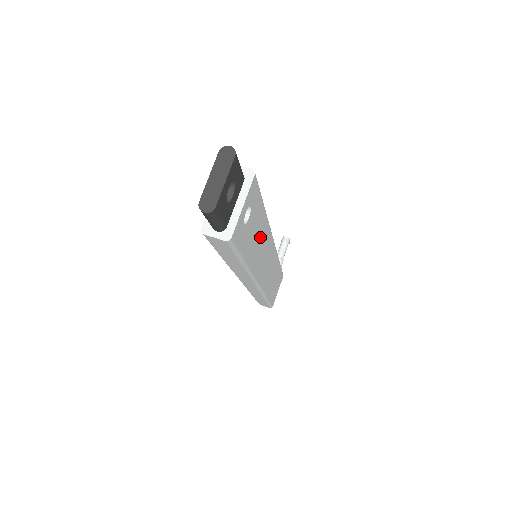
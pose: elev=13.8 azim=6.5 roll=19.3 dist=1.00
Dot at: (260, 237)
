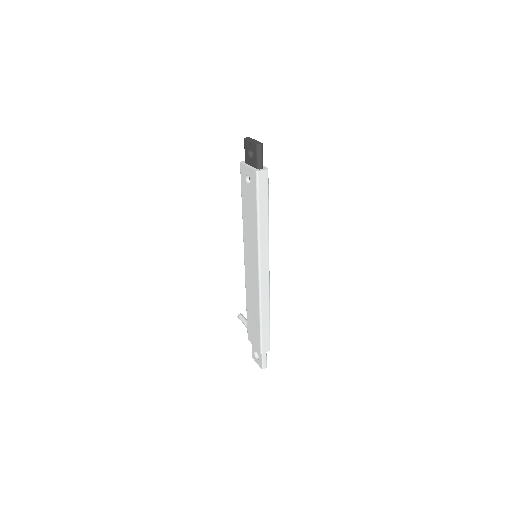
Dot at: occluded
